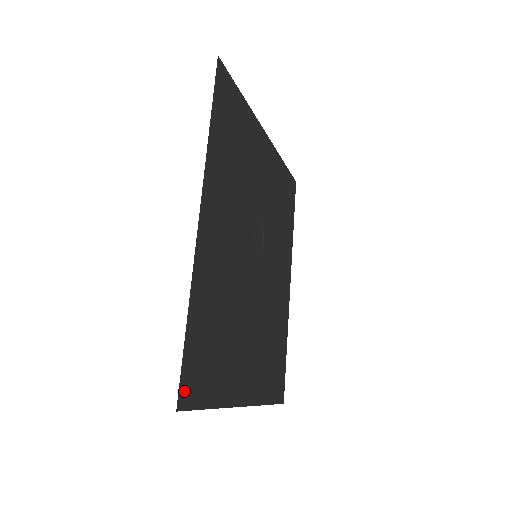
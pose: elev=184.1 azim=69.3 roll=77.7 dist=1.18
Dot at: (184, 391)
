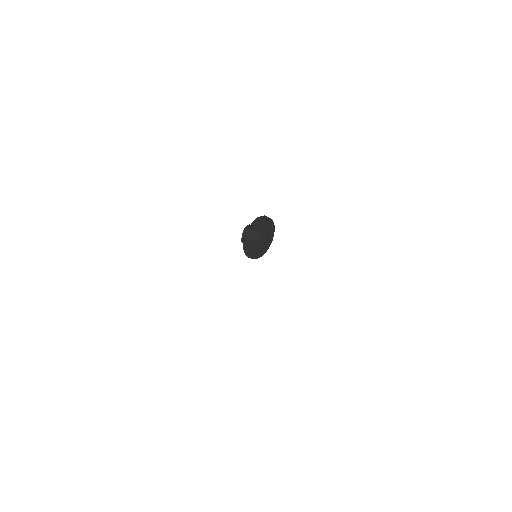
Dot at: occluded
